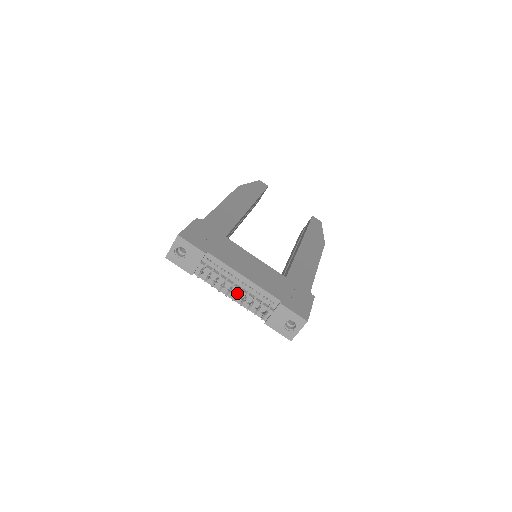
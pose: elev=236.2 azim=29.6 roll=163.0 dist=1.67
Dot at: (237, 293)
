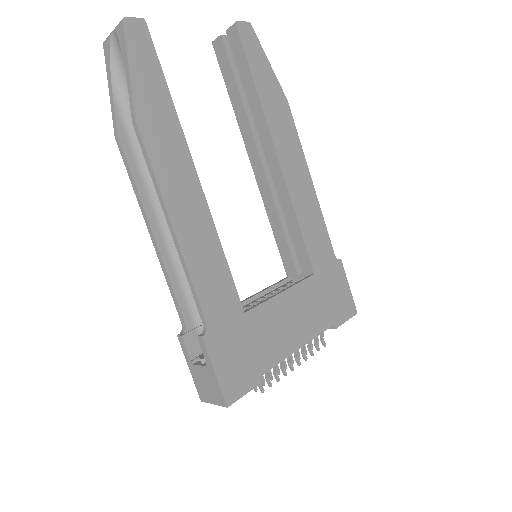
Dot at: (299, 365)
